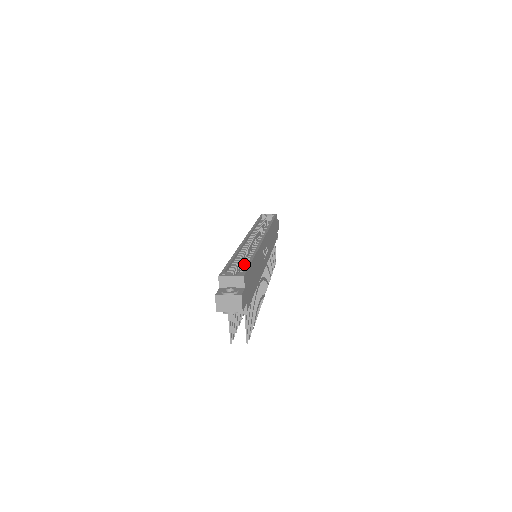
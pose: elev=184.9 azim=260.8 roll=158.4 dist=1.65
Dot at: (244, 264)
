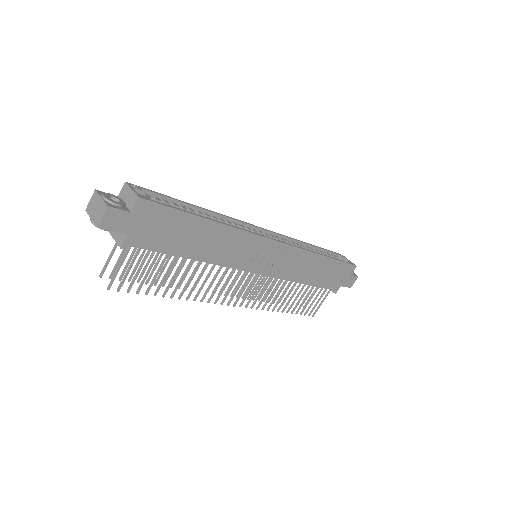
Dot at: occluded
